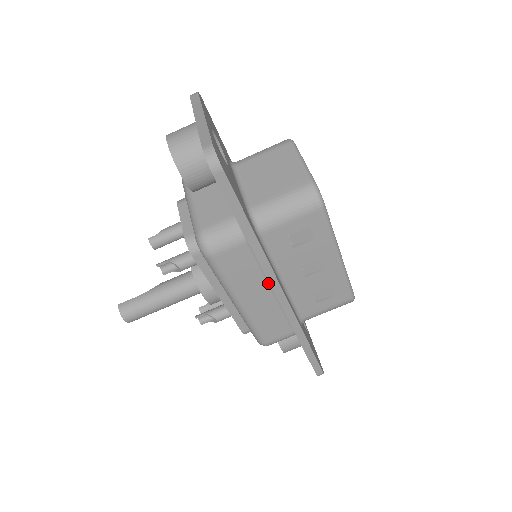
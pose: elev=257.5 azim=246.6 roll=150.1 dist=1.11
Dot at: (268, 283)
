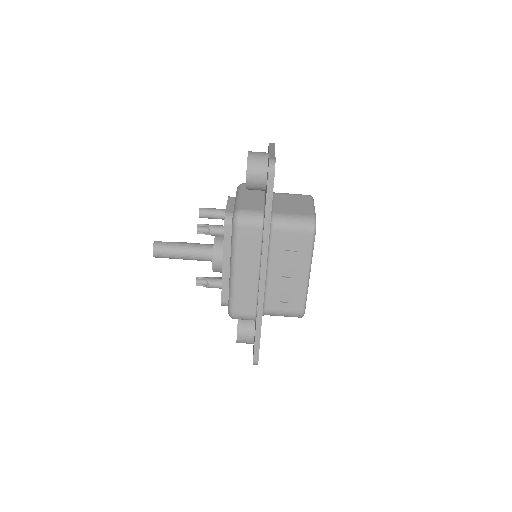
Dot at: (259, 265)
